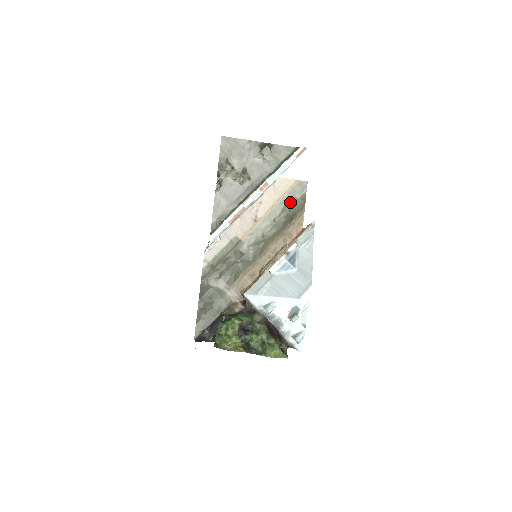
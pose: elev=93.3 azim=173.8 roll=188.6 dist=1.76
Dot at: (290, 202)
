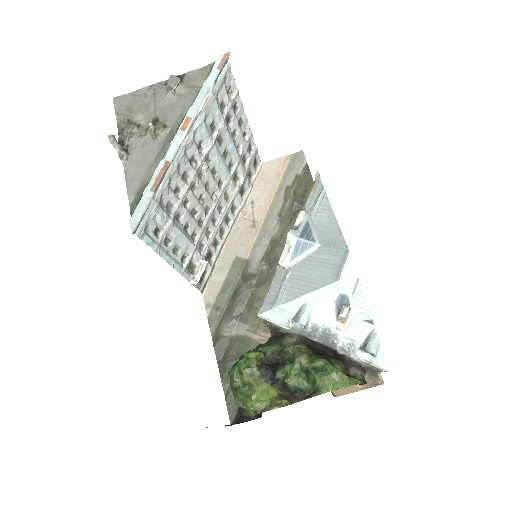
Dot at: (291, 184)
